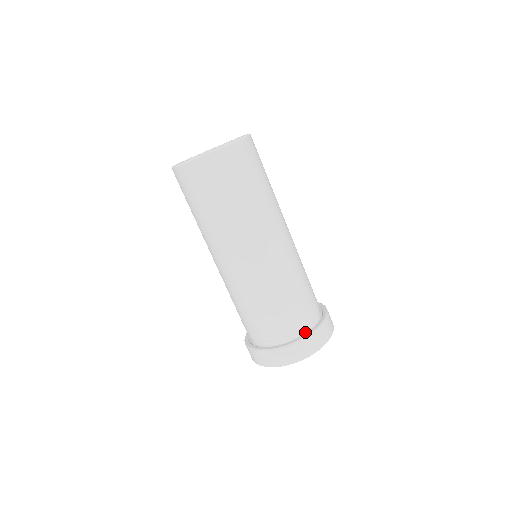
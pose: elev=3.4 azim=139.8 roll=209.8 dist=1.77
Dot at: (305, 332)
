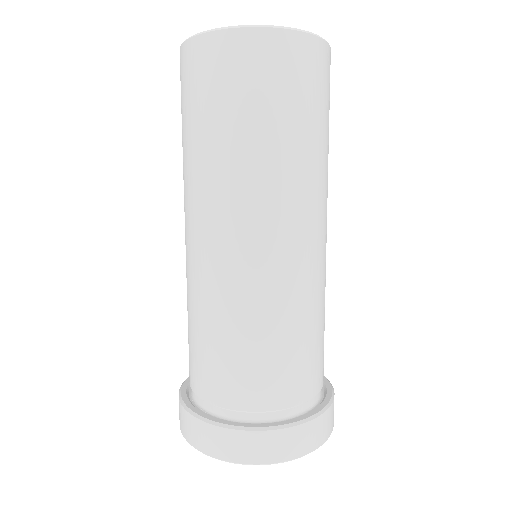
Dot at: (321, 392)
